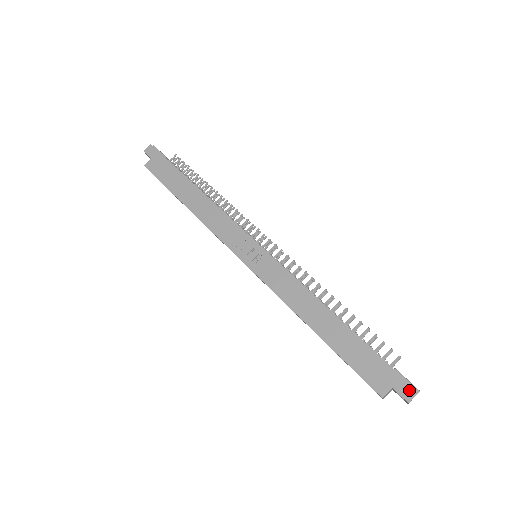
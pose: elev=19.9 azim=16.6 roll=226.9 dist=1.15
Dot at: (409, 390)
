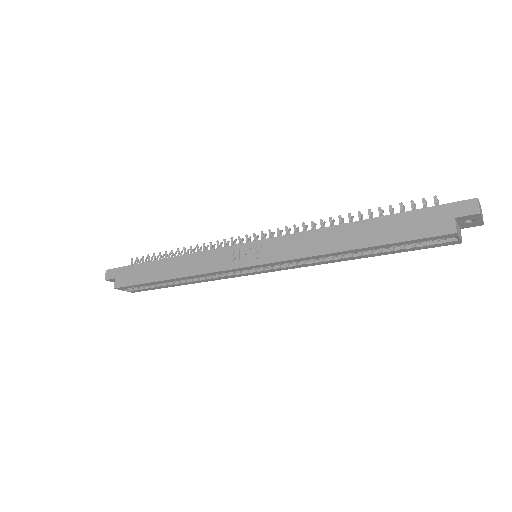
Dot at: (469, 205)
